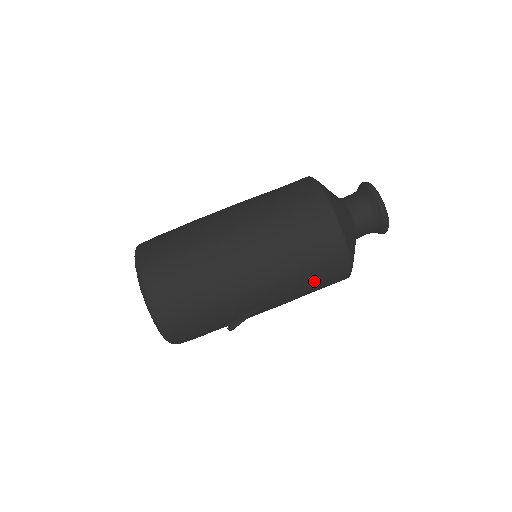
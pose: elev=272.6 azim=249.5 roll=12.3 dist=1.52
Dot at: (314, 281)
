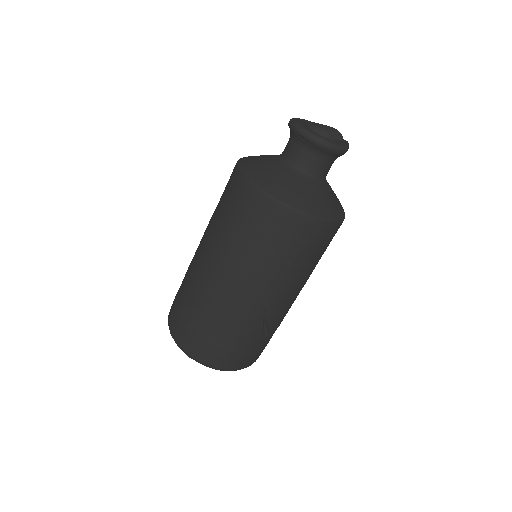
Dot at: (287, 252)
